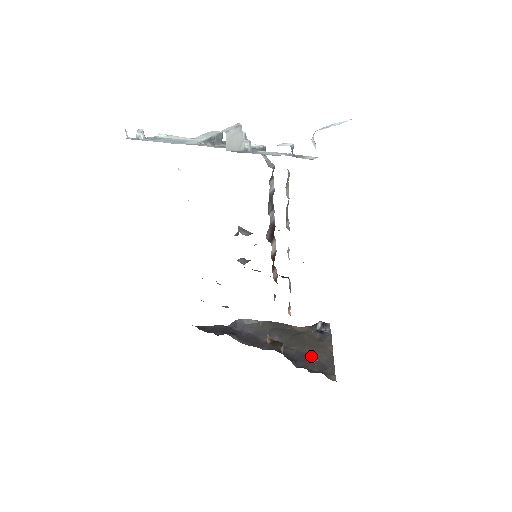
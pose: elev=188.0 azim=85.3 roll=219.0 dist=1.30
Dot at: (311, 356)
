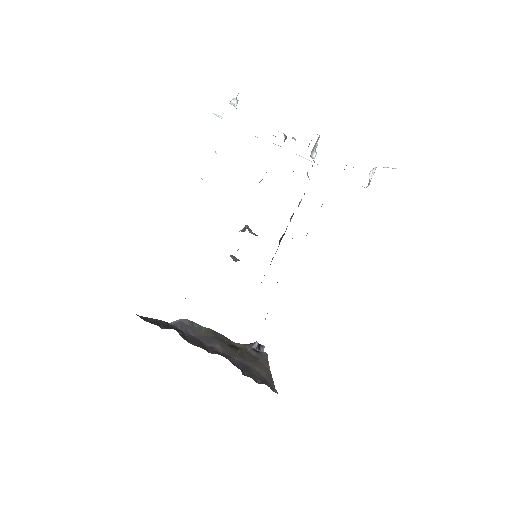
Dot at: (253, 369)
